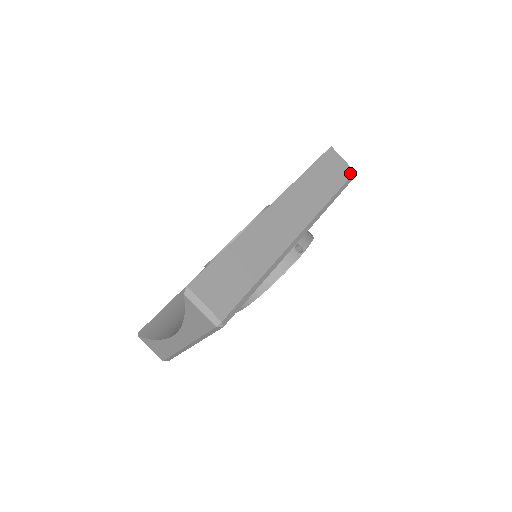
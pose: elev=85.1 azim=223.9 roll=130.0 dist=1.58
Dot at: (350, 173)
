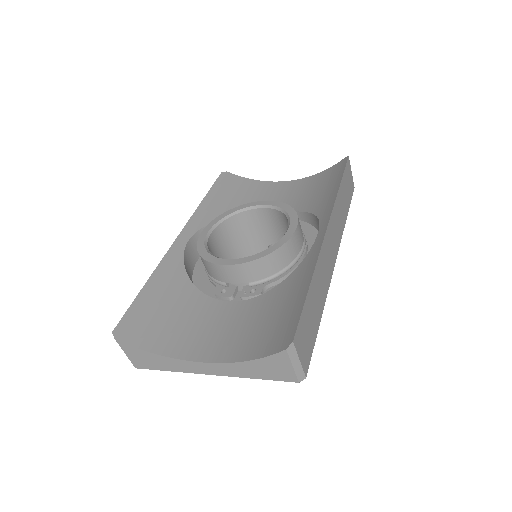
Dot at: (353, 189)
